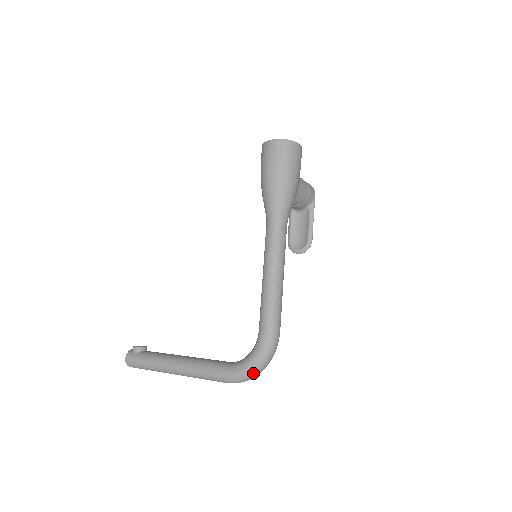
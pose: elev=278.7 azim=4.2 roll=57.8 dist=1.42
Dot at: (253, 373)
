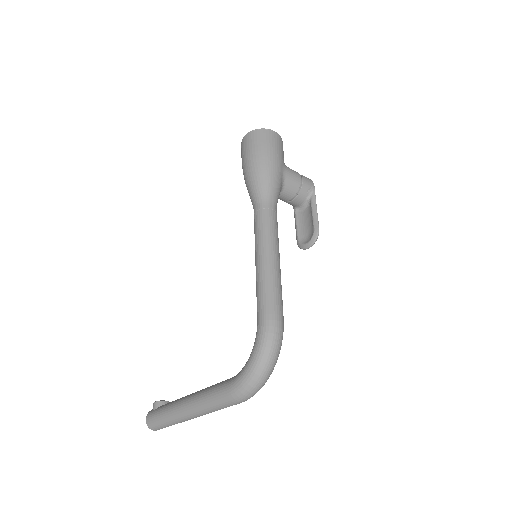
Dot at: (257, 374)
